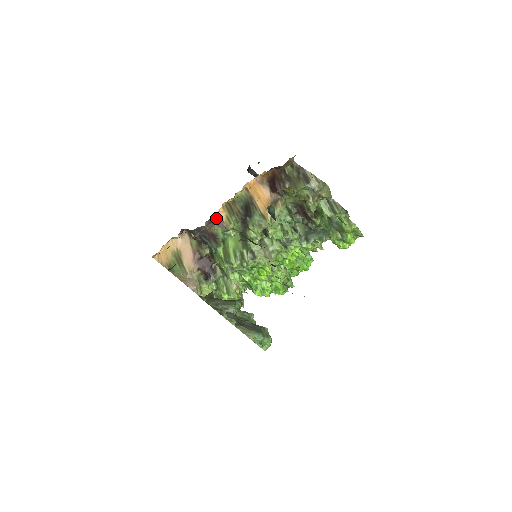
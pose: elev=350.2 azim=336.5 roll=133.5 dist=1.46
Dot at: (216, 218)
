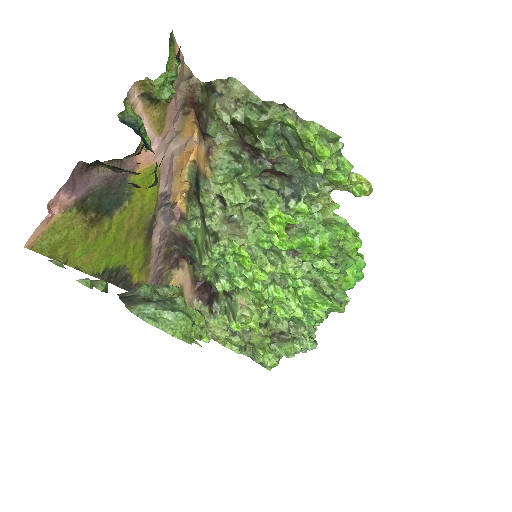
Dot at: (176, 213)
